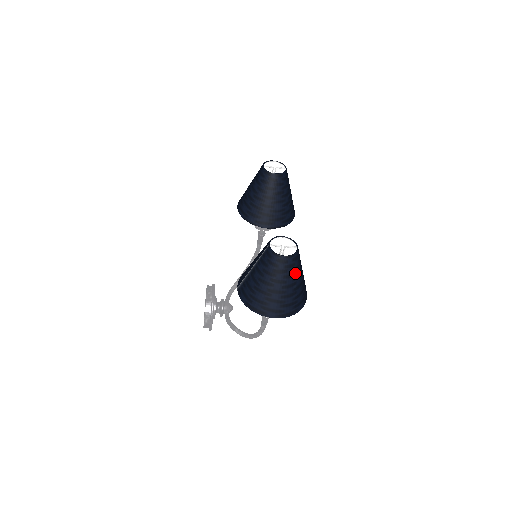
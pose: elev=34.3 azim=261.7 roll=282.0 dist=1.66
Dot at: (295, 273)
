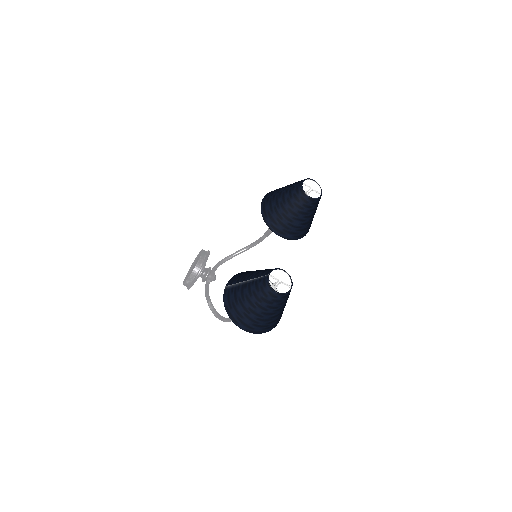
Dot at: (279, 306)
